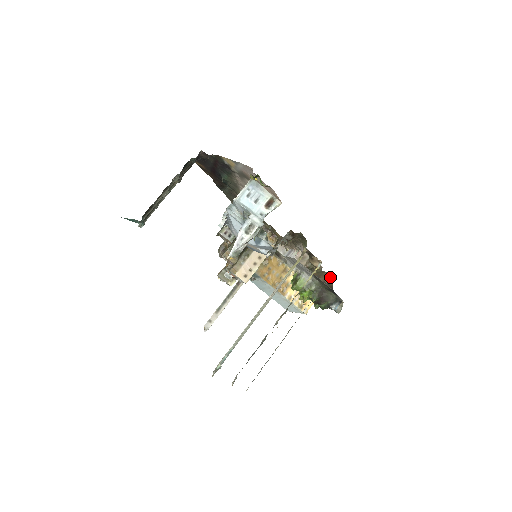
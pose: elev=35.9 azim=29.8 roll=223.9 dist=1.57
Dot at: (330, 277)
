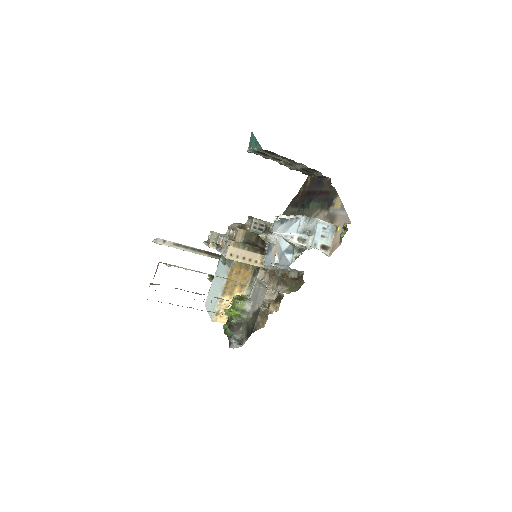
Dot at: (264, 324)
